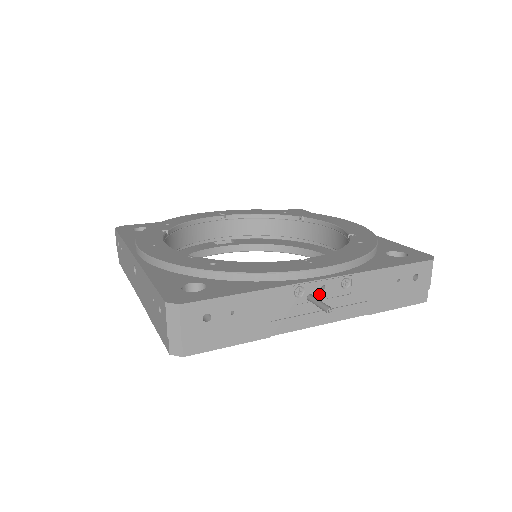
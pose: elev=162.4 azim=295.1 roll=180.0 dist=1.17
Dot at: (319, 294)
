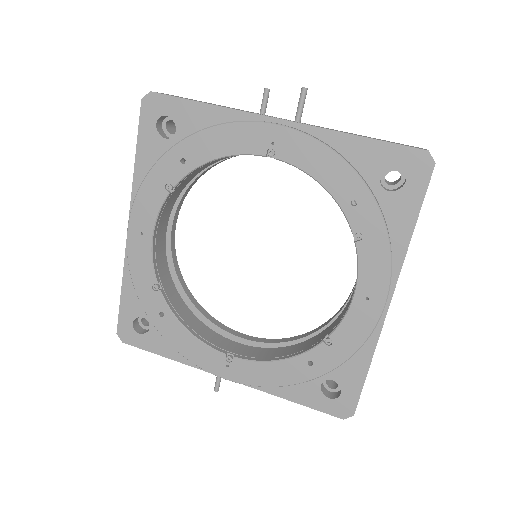
Dot at: occluded
